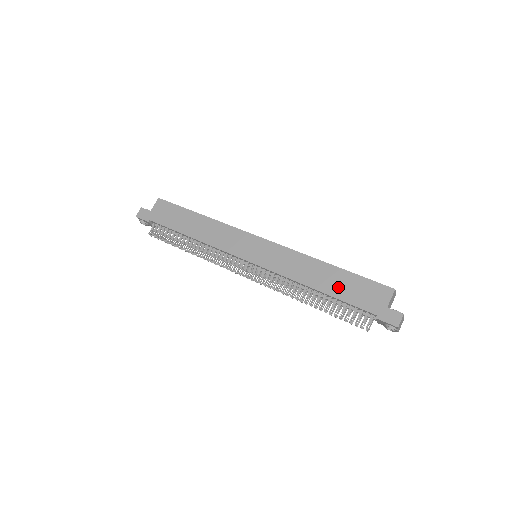
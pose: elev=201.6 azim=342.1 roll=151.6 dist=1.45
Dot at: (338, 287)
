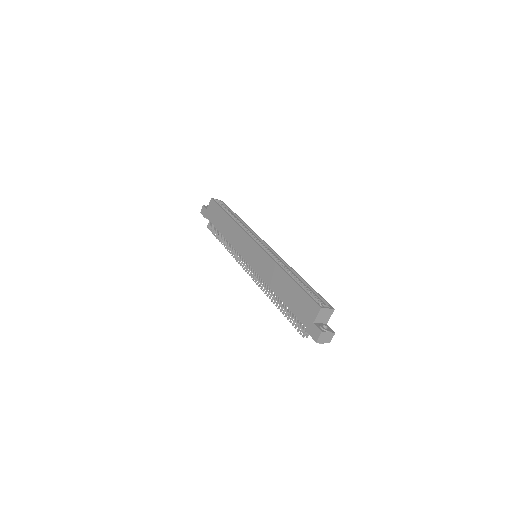
Dot at: (289, 296)
